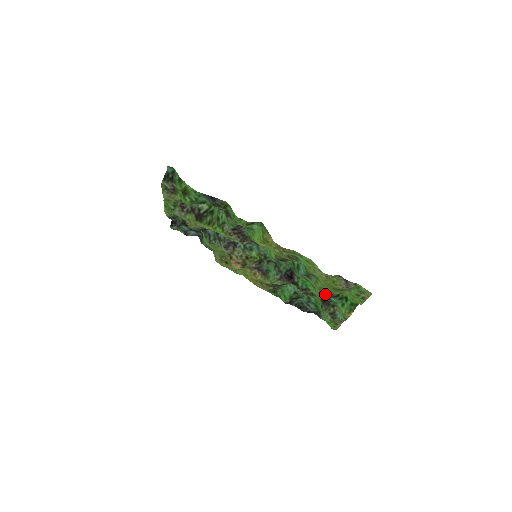
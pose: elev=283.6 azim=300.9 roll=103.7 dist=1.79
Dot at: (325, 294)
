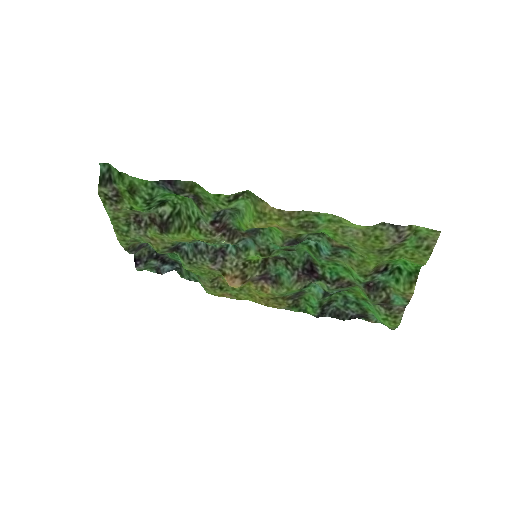
Dot at: (368, 270)
